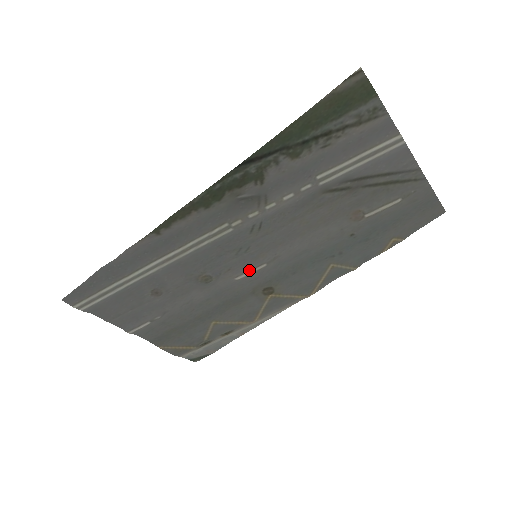
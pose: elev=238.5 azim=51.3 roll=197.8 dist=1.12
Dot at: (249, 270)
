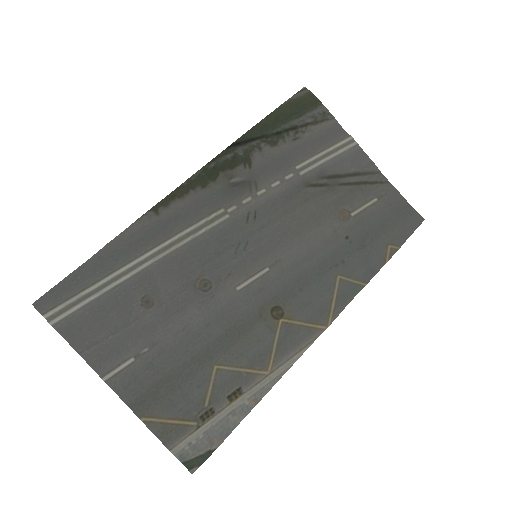
Dot at: (251, 276)
